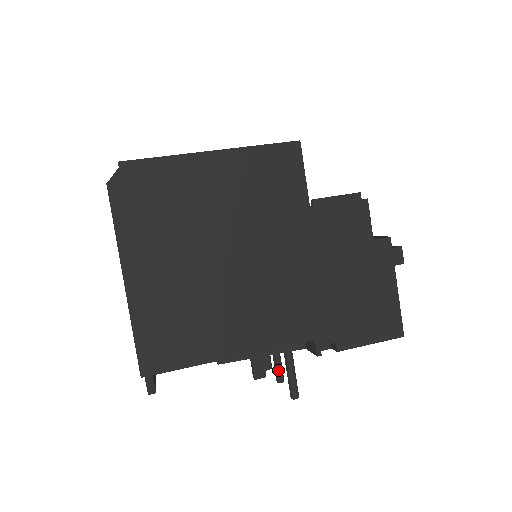
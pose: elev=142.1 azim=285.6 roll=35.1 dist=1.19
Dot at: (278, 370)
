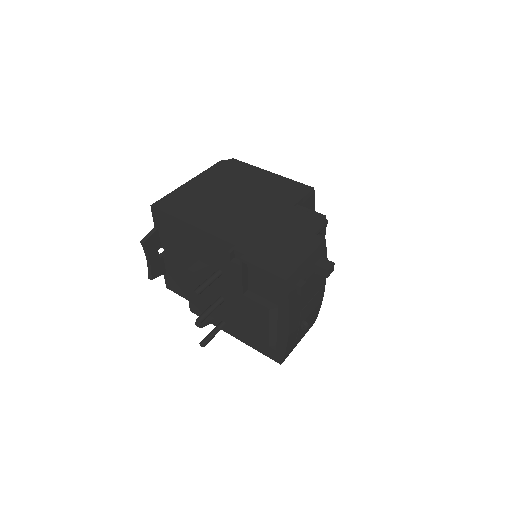
Dot at: (205, 312)
